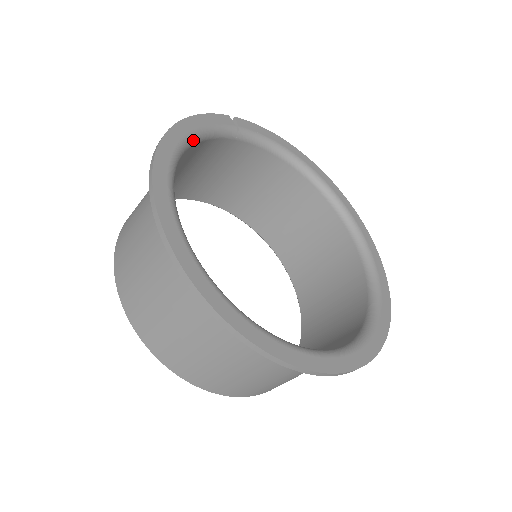
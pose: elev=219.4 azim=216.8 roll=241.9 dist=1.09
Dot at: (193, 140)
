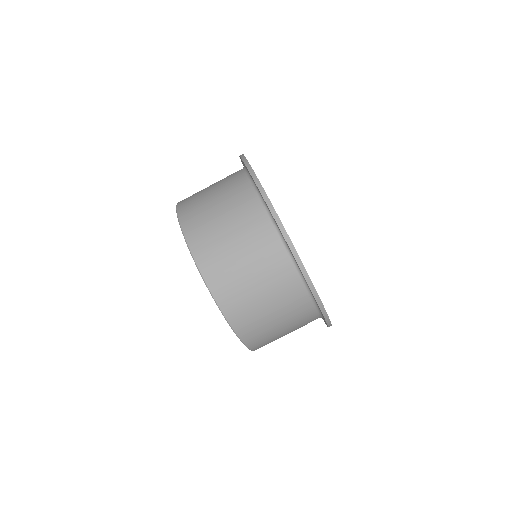
Dot at: occluded
